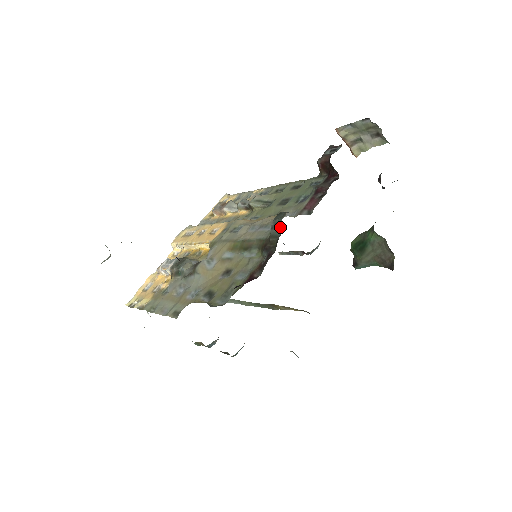
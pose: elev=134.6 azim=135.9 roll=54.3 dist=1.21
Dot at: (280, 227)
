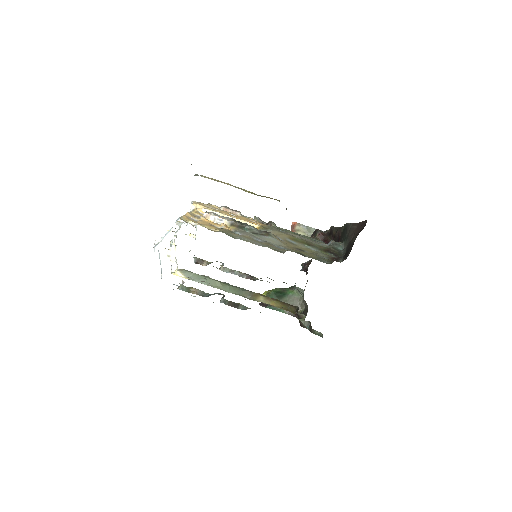
Dot at: (340, 247)
